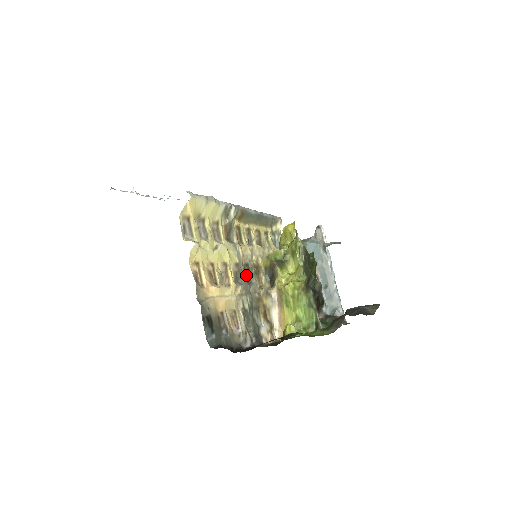
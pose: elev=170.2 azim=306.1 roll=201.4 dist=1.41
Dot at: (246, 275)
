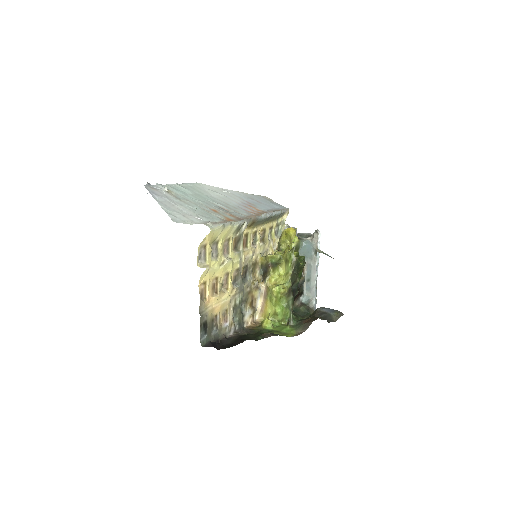
Dot at: (243, 274)
